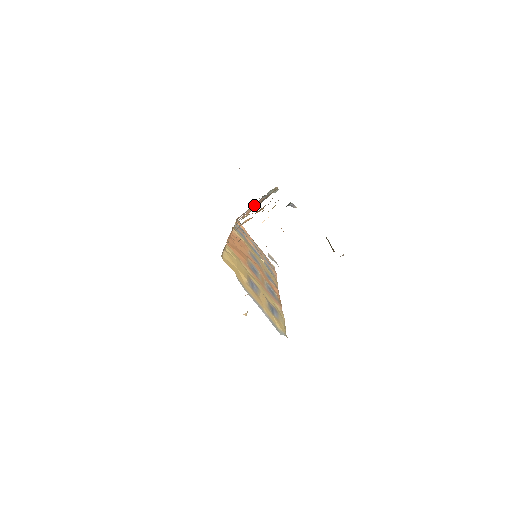
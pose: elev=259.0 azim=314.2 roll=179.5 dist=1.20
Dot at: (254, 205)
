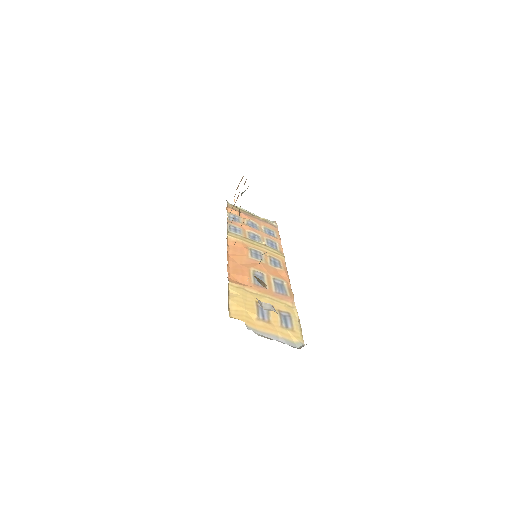
Dot at: (235, 202)
